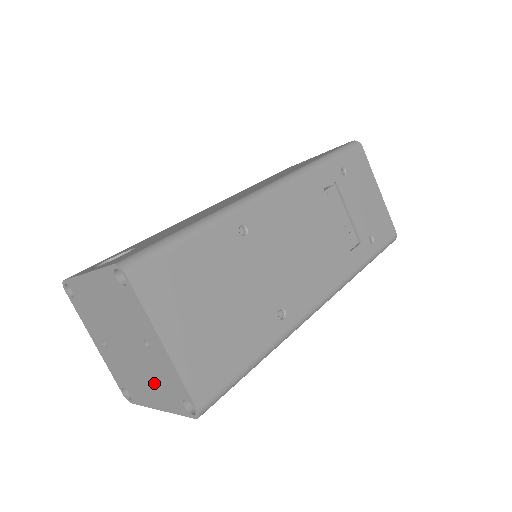
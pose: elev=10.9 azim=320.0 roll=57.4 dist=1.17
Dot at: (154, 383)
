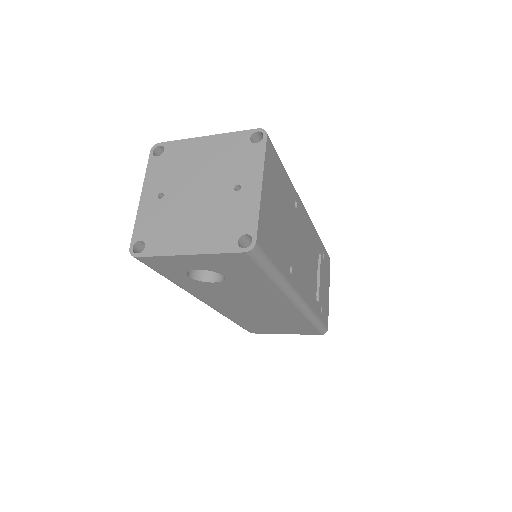
Dot at: (209, 225)
